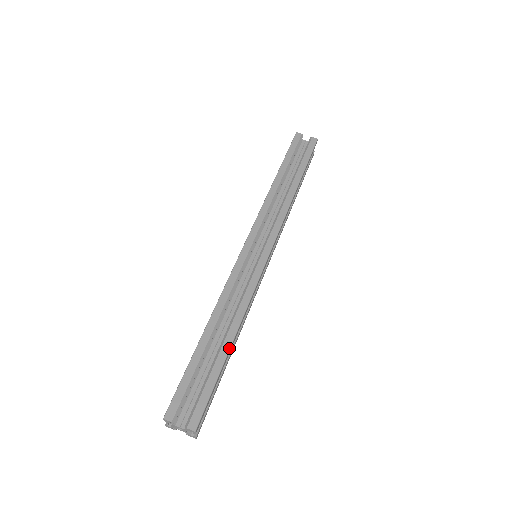
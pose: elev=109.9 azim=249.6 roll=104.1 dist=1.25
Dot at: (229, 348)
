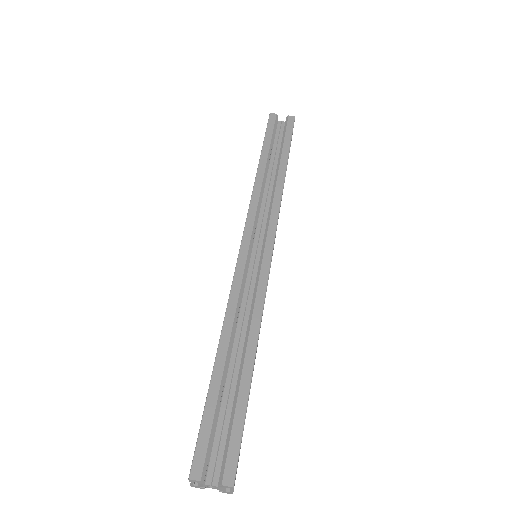
Dot at: (251, 371)
